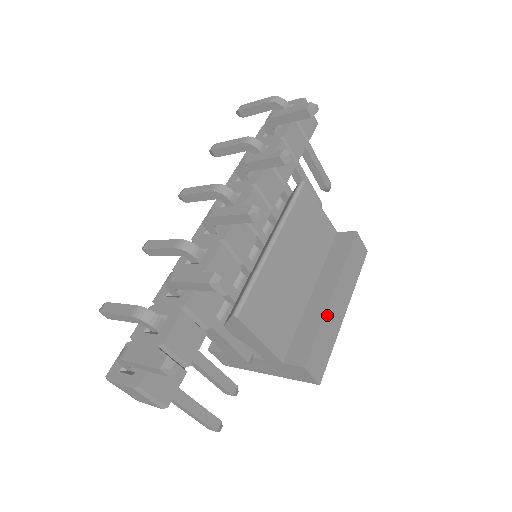
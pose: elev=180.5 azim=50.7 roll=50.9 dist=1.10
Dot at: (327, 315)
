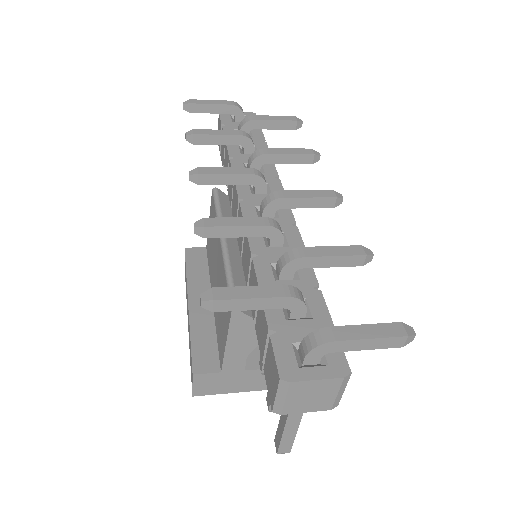
Dot at: occluded
